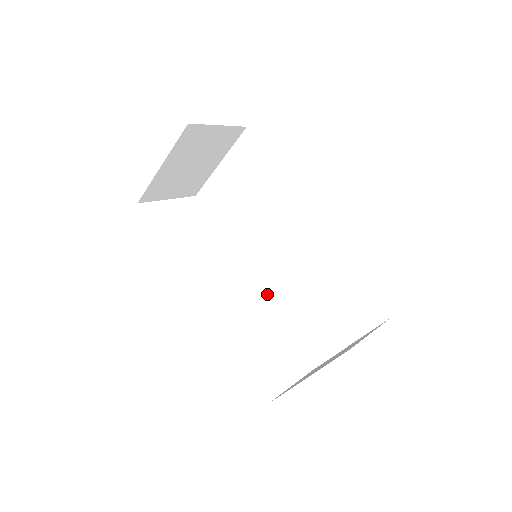
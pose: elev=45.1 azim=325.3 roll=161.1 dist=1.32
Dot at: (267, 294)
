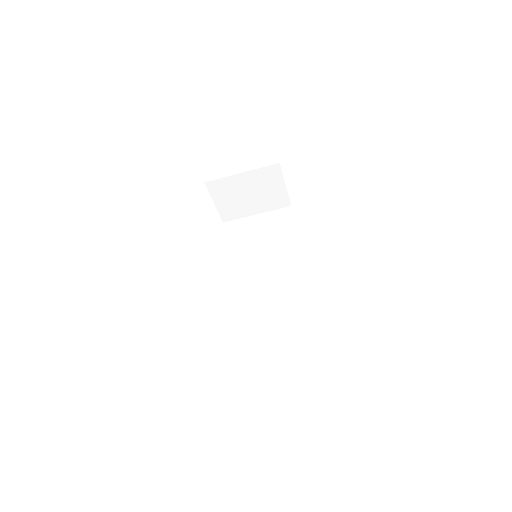
Dot at: (230, 298)
